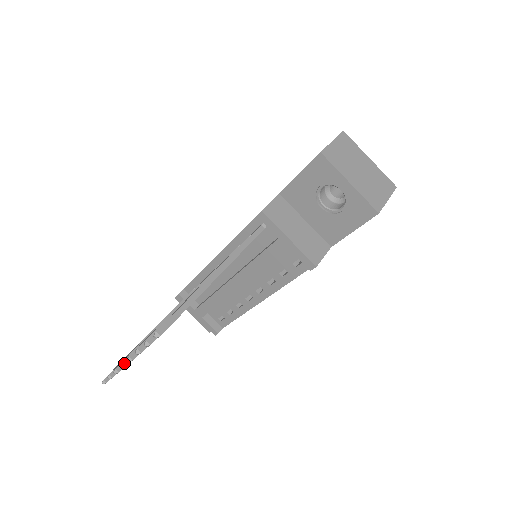
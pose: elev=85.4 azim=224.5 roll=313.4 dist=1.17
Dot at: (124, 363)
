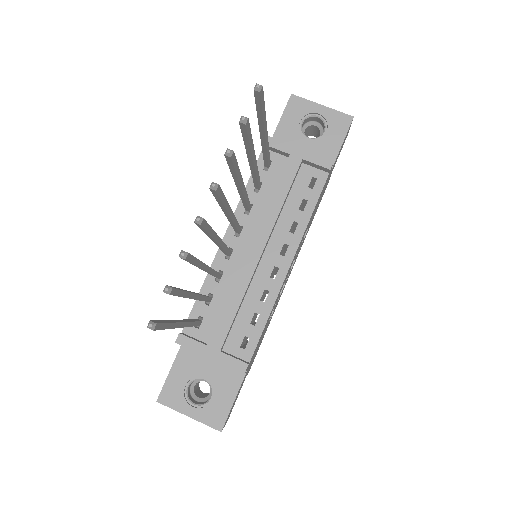
Dot at: (200, 217)
